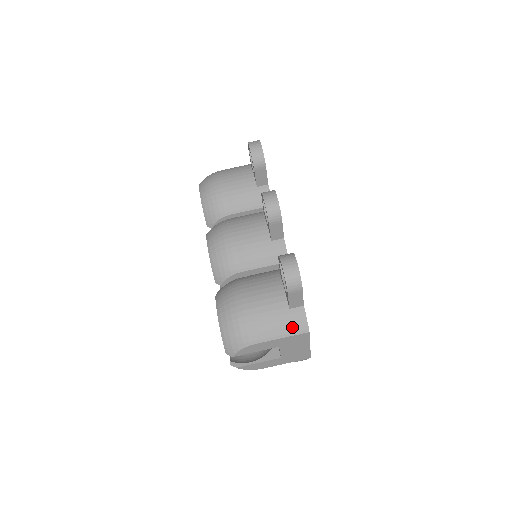
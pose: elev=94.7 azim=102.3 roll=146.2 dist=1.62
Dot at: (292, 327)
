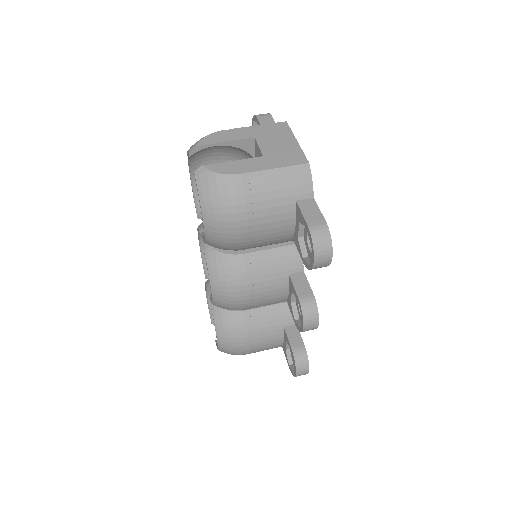
Dot at: occluded
